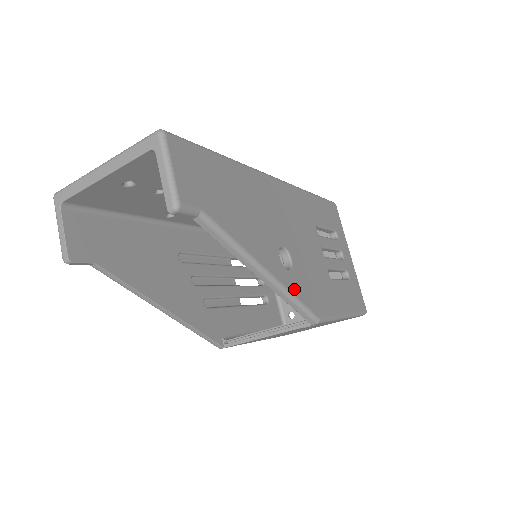
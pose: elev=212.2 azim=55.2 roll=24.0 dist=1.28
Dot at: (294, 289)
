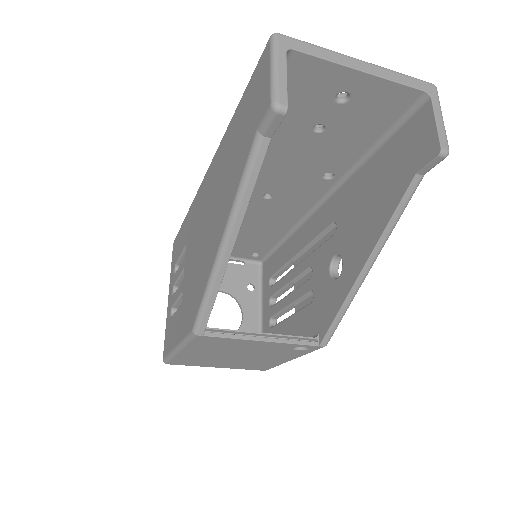
Dot at: occluded
